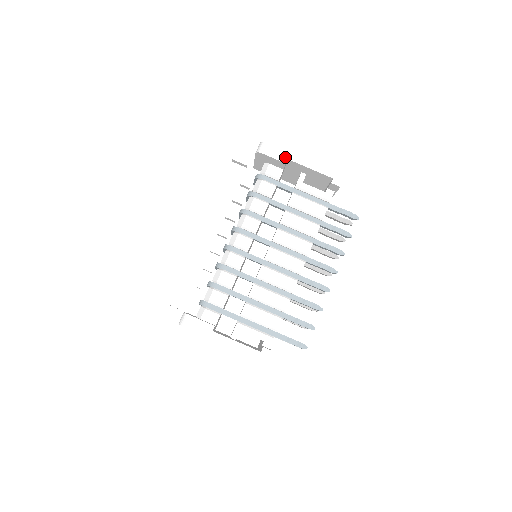
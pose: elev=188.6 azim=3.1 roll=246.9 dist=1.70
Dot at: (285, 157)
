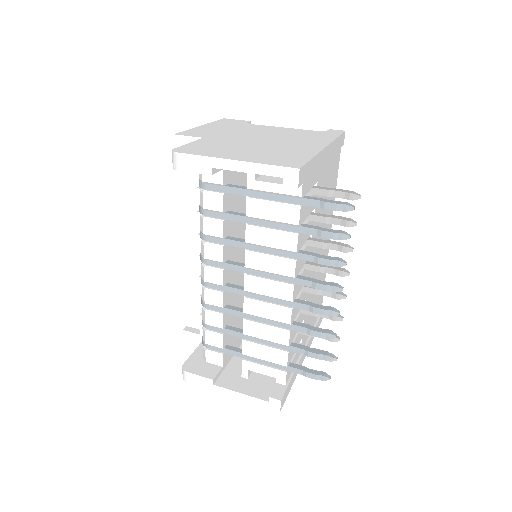
Dot at: (207, 166)
